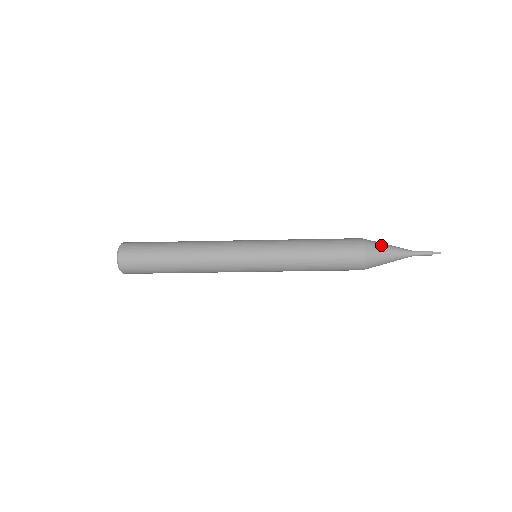
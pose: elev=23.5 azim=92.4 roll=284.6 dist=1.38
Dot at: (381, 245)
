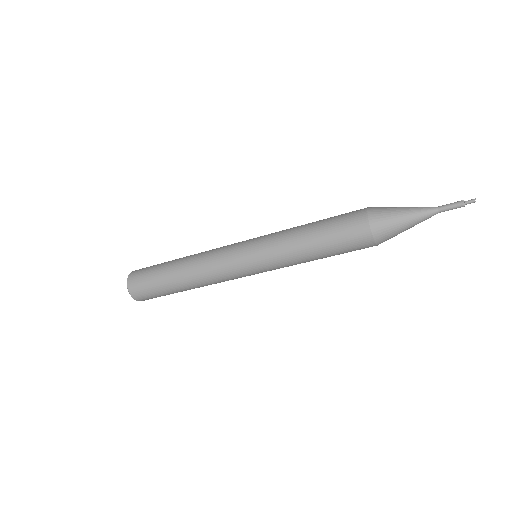
Dot at: (390, 212)
